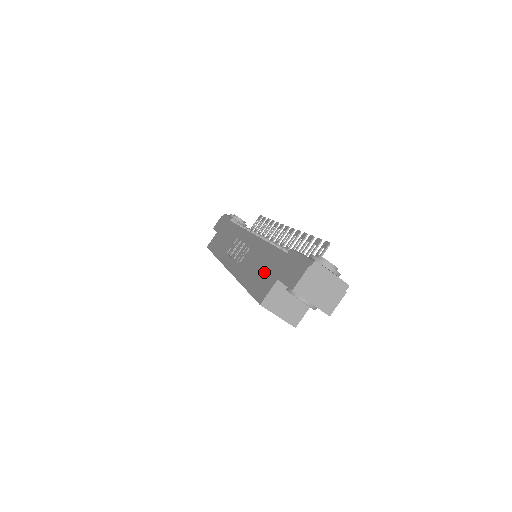
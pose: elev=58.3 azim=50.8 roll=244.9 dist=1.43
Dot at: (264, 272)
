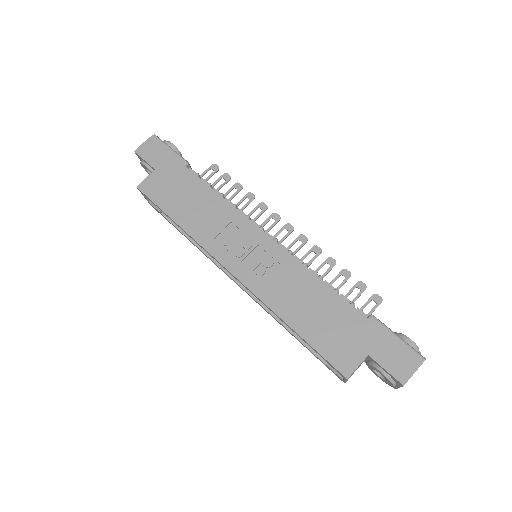
Dot at: (334, 329)
